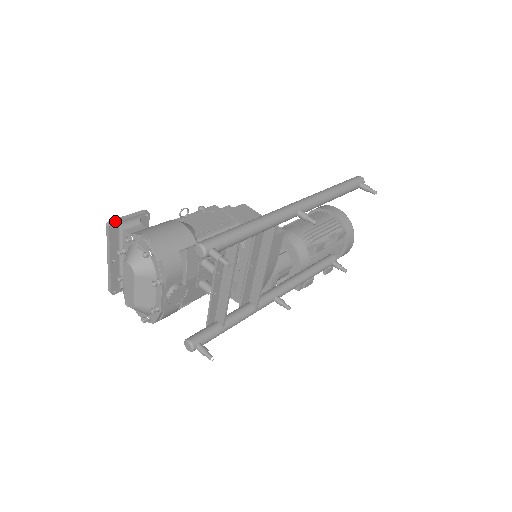
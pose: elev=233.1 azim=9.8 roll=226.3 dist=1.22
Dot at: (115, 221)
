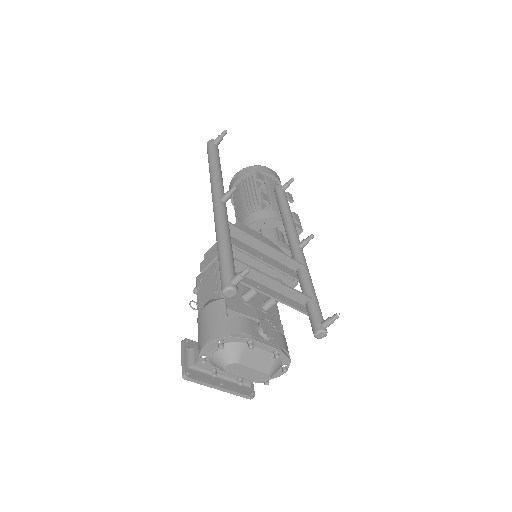
Dot at: (183, 370)
